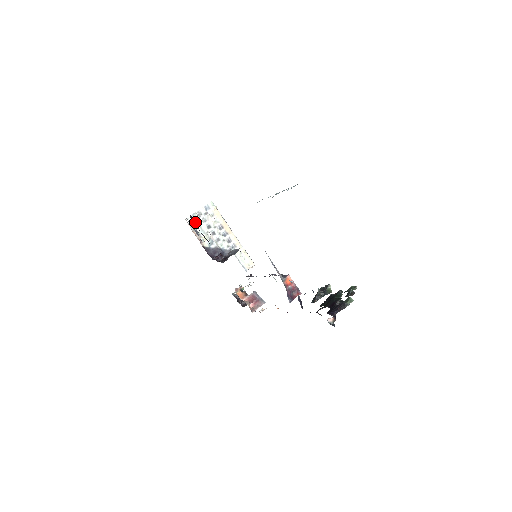
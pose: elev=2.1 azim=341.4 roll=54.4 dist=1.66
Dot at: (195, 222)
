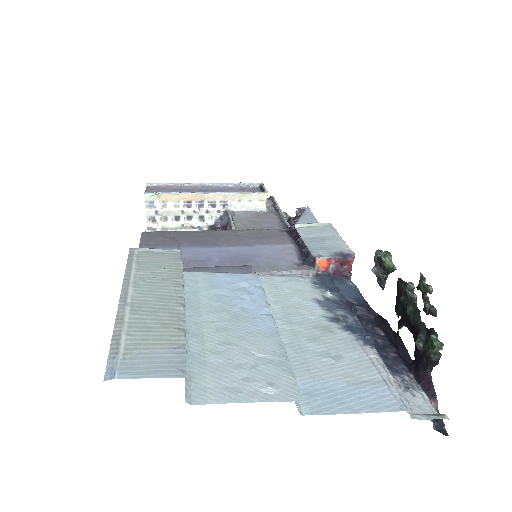
Dot at: occluded
